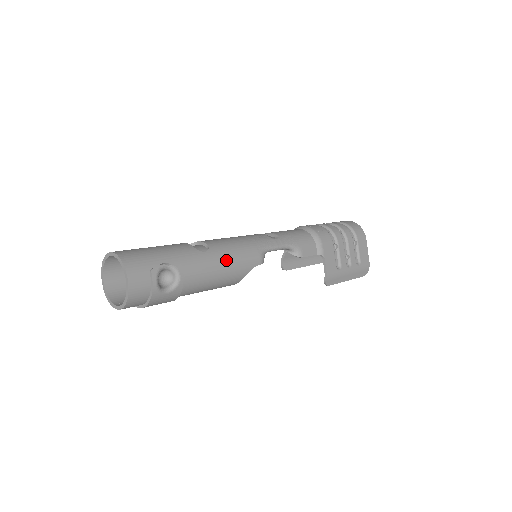
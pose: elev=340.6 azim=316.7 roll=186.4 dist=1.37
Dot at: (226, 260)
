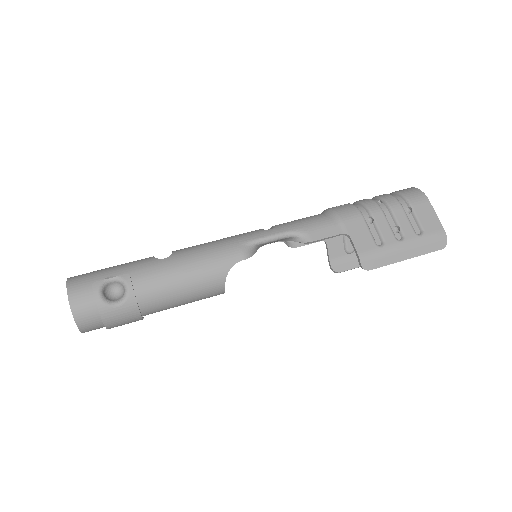
Dot at: (191, 262)
